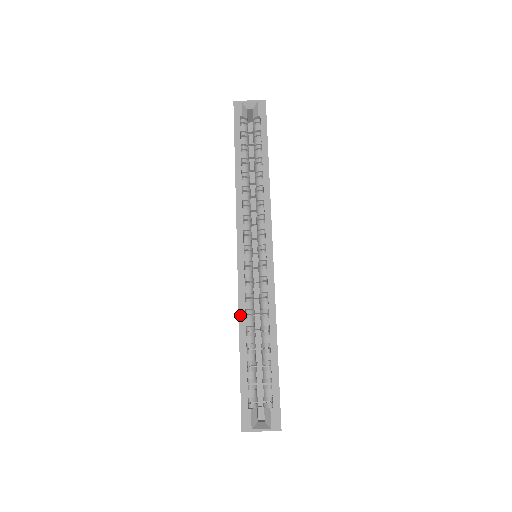
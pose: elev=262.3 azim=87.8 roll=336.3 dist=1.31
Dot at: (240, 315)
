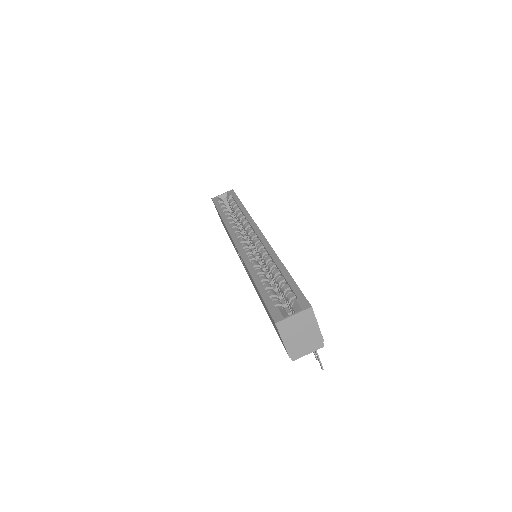
Dot at: (248, 268)
